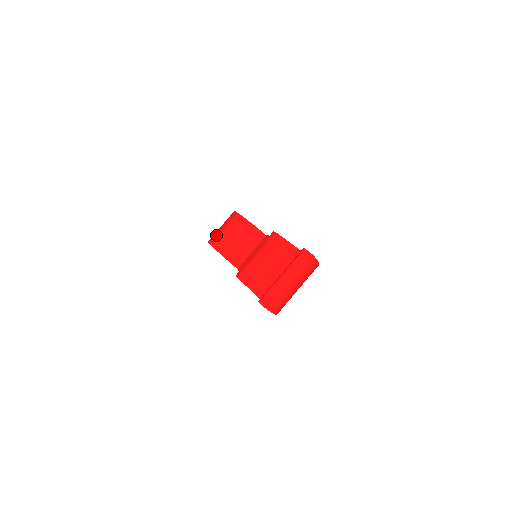
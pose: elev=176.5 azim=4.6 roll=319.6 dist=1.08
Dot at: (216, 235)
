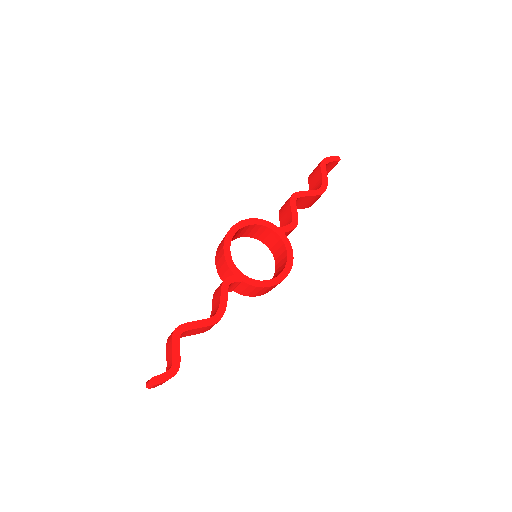
Dot at: (219, 245)
